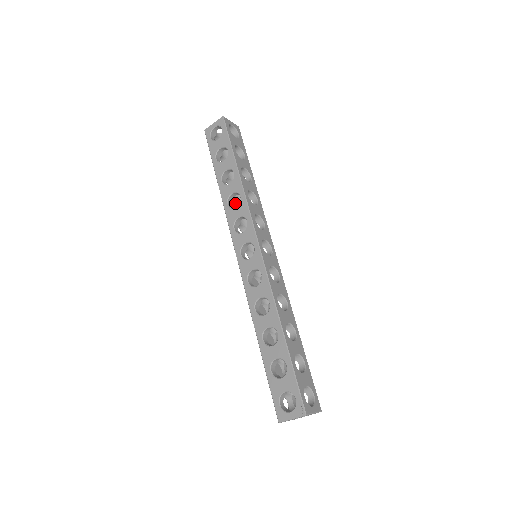
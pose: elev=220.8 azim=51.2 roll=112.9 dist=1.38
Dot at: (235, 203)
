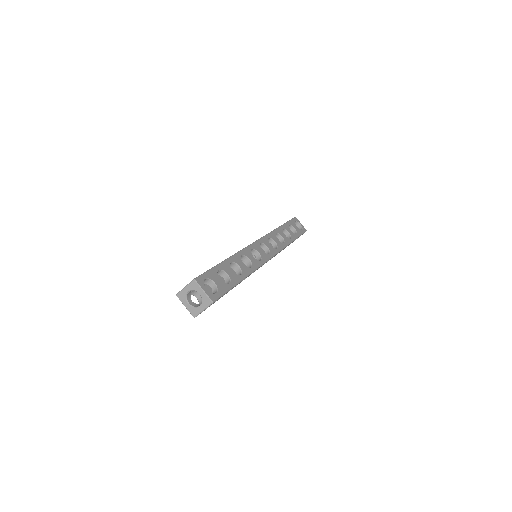
Dot at: occluded
